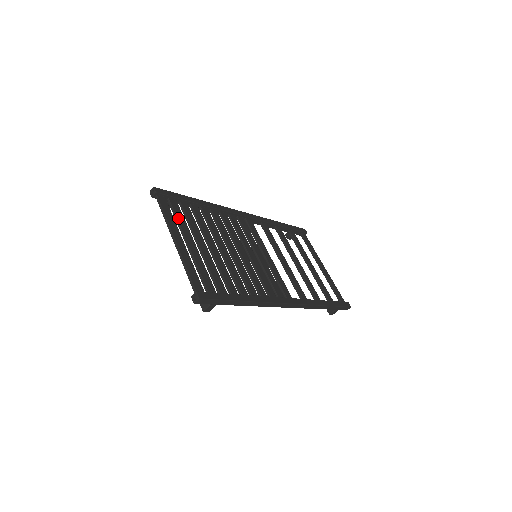
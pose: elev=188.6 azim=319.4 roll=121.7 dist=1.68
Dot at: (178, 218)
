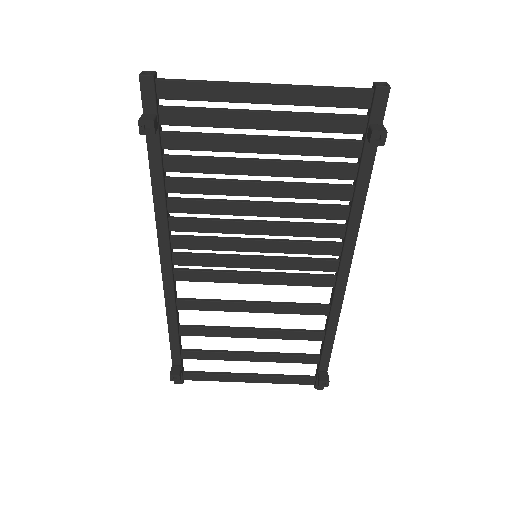
Dot at: (207, 110)
